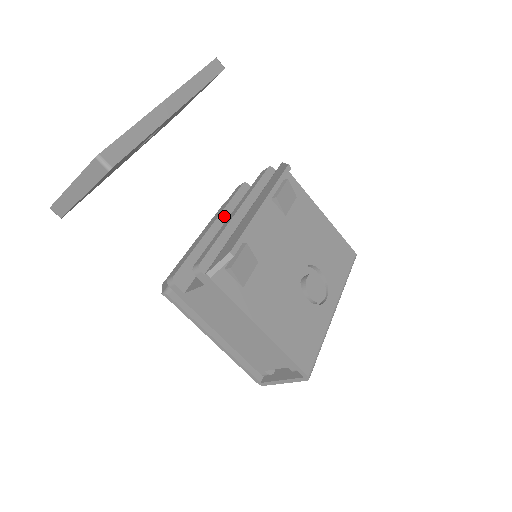
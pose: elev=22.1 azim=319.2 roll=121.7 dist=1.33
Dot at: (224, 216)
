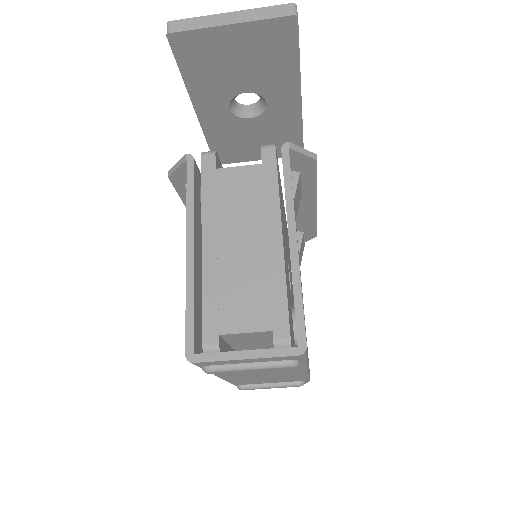
Dot at: occluded
